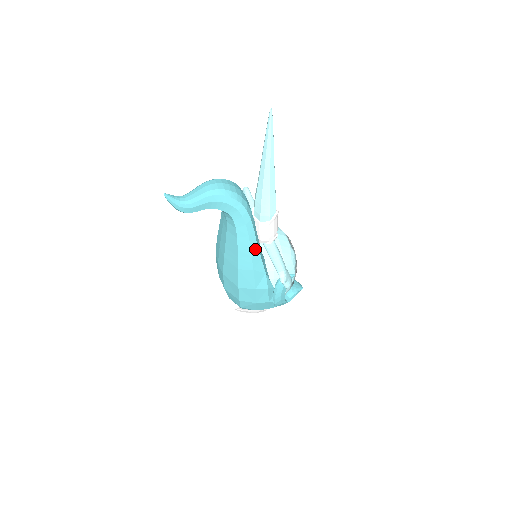
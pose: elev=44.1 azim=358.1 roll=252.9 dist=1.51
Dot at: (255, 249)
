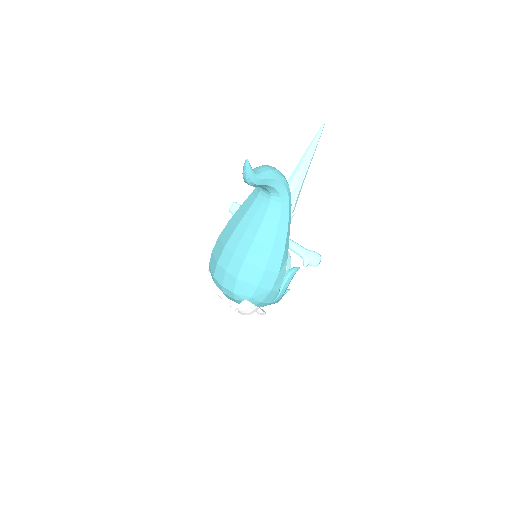
Dot at: (288, 233)
